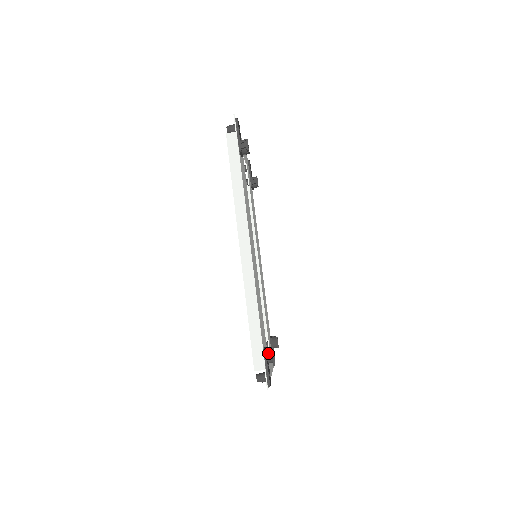
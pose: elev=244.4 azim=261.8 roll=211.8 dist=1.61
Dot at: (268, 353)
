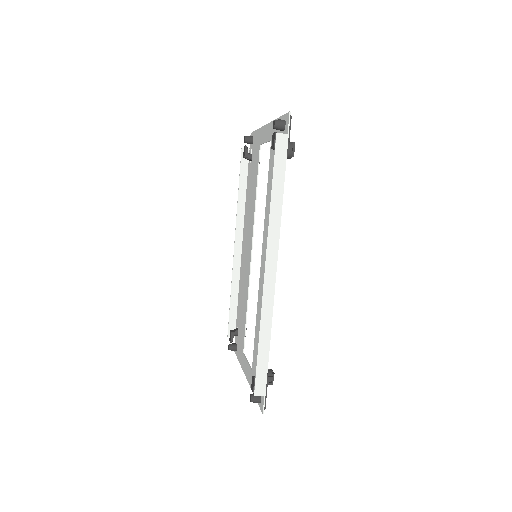
Dot at: (270, 379)
